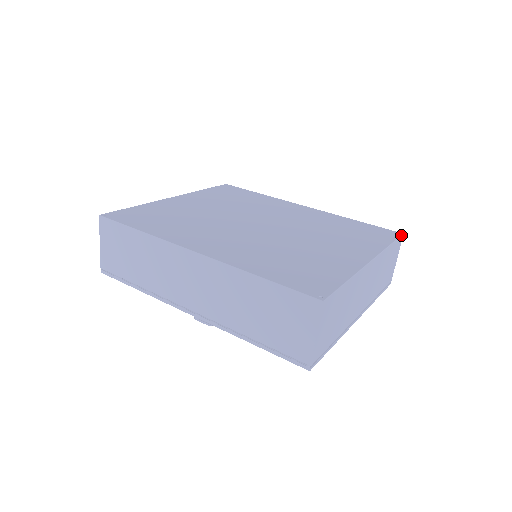
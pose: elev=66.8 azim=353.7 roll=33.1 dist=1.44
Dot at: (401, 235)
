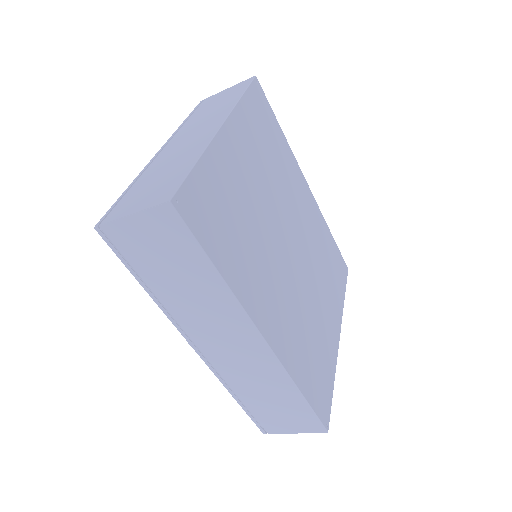
Dot at: occluded
